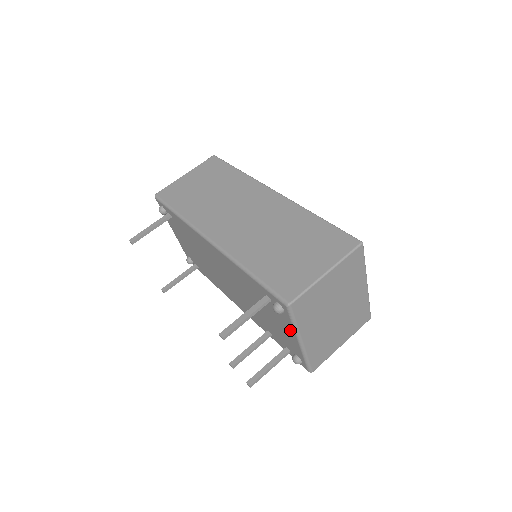
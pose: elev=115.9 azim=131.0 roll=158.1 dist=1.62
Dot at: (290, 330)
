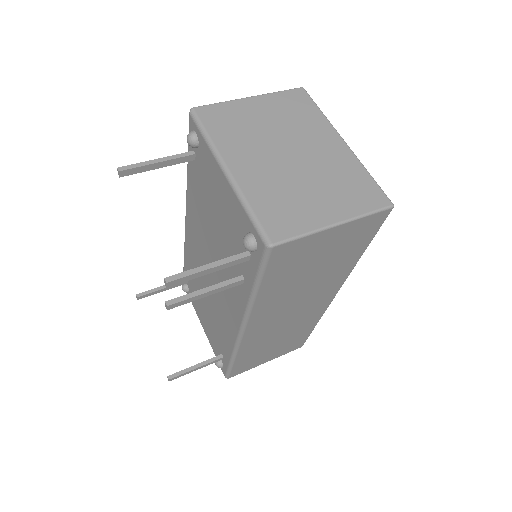
Dot at: (214, 168)
